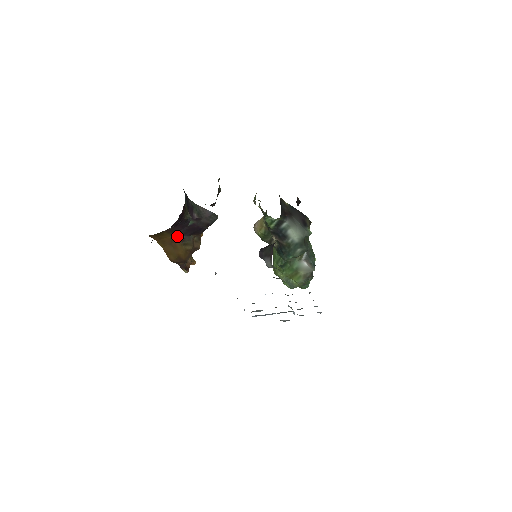
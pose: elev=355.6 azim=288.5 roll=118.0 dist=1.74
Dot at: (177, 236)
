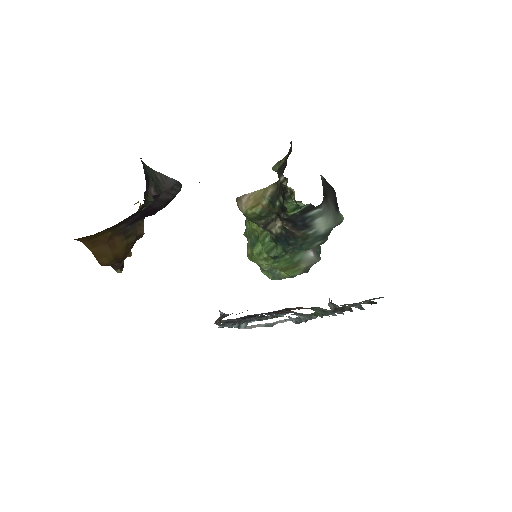
Dot at: (119, 229)
